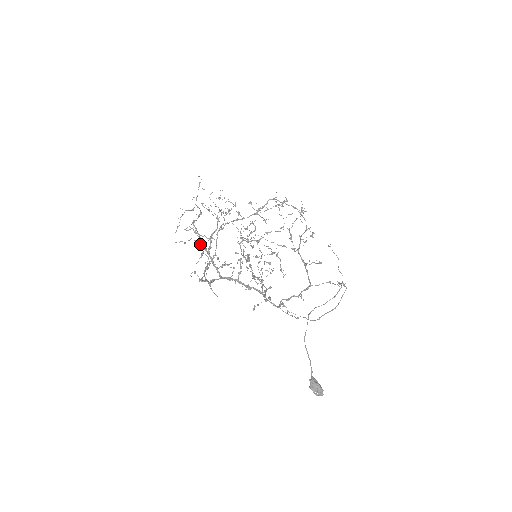
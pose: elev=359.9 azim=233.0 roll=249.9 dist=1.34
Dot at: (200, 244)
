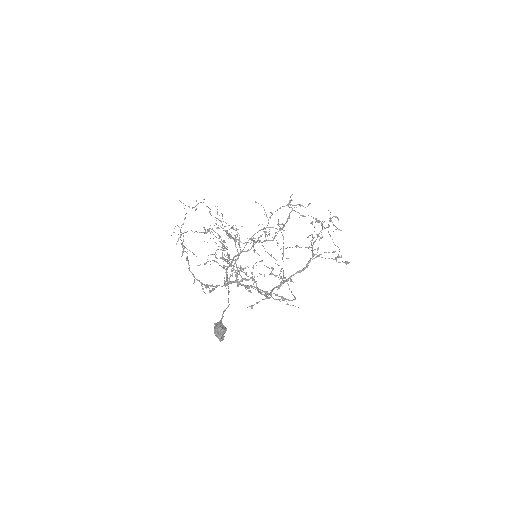
Dot at: (181, 244)
